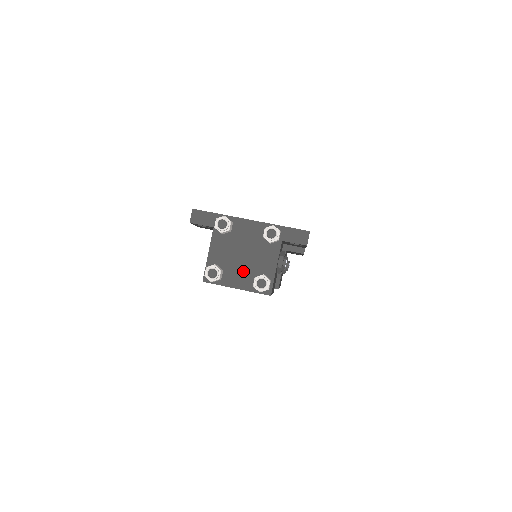
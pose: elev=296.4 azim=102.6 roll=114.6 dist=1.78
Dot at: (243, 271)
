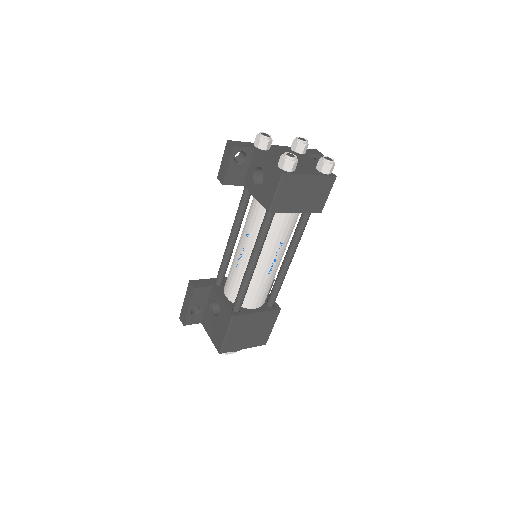
Dot at: (303, 166)
